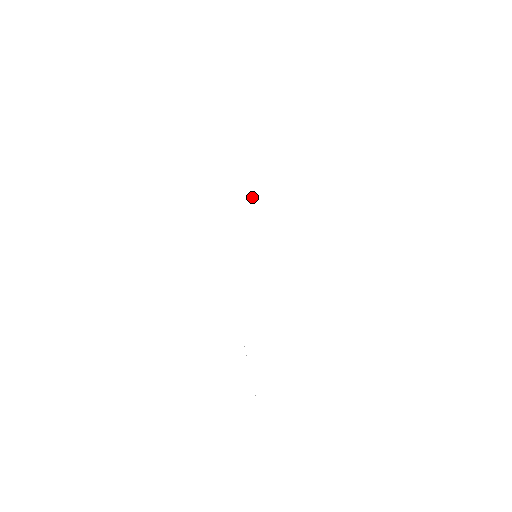
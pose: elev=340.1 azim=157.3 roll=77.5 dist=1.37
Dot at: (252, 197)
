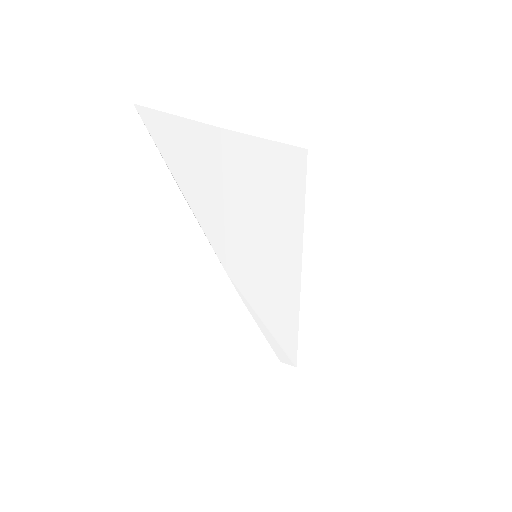
Dot at: (237, 197)
